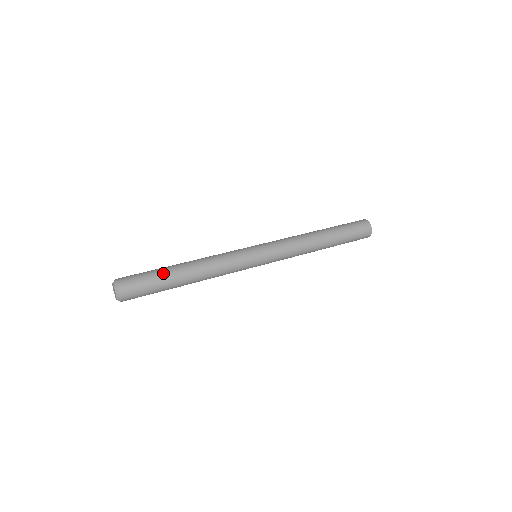
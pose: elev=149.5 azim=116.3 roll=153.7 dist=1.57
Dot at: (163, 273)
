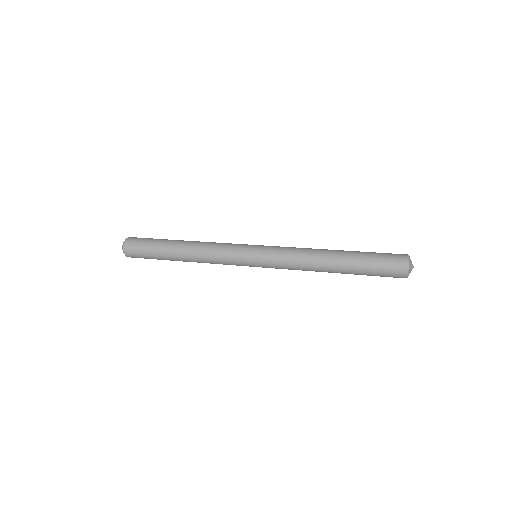
Dot at: (165, 239)
